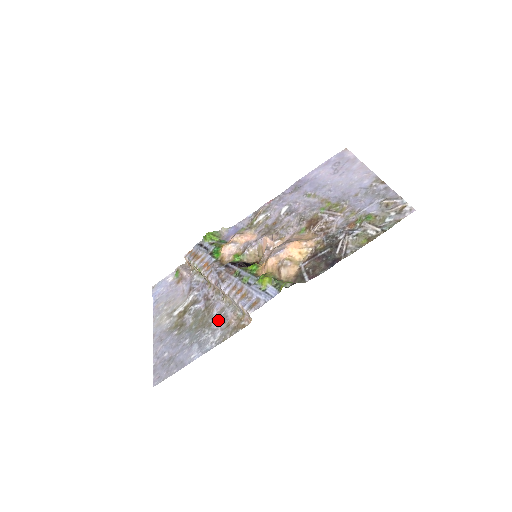
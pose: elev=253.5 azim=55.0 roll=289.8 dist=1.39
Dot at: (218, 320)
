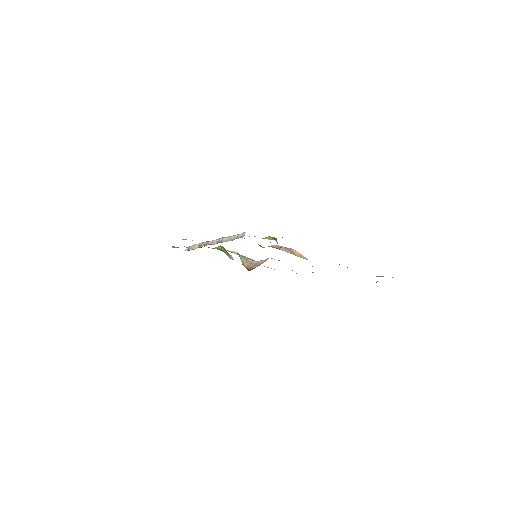
Dot at: occluded
